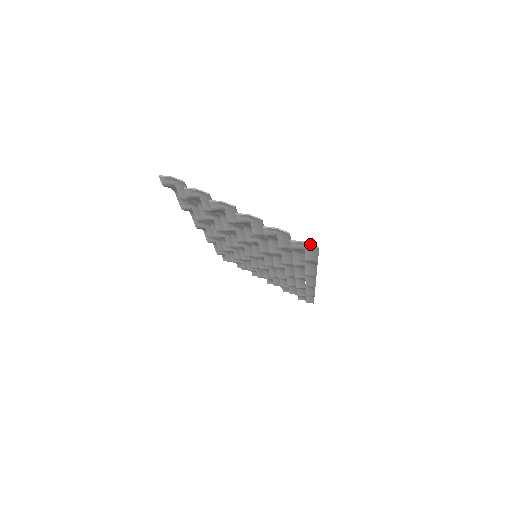
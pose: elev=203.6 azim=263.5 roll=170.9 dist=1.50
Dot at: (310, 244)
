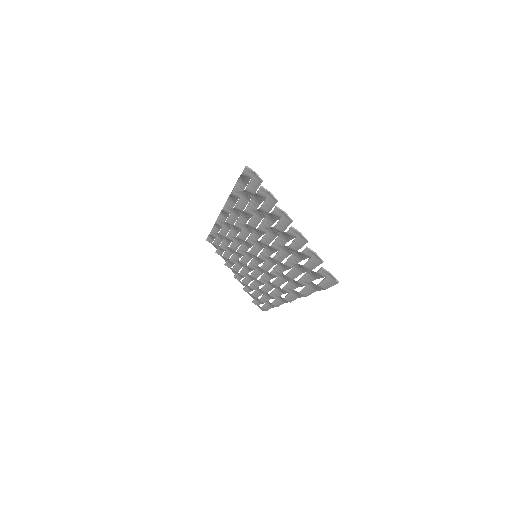
Dot at: (334, 277)
